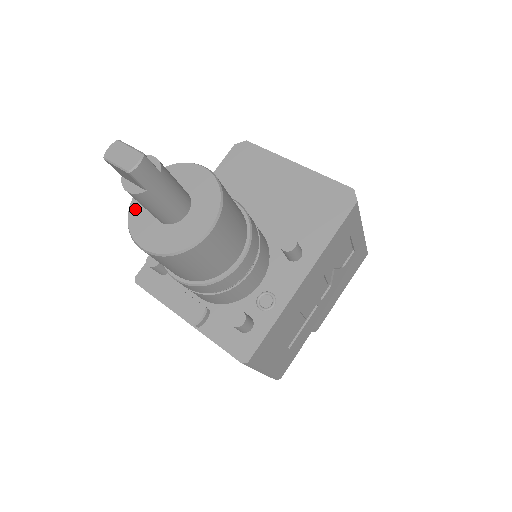
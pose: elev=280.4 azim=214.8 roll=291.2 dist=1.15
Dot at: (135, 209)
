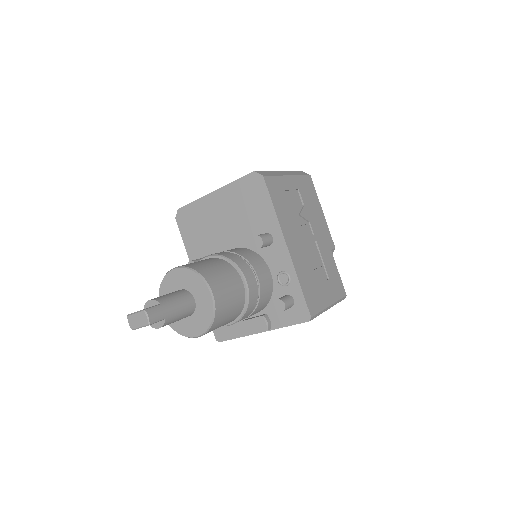
Dot at: (172, 323)
